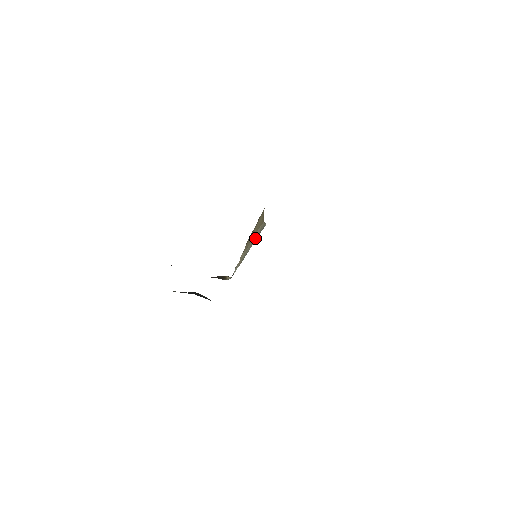
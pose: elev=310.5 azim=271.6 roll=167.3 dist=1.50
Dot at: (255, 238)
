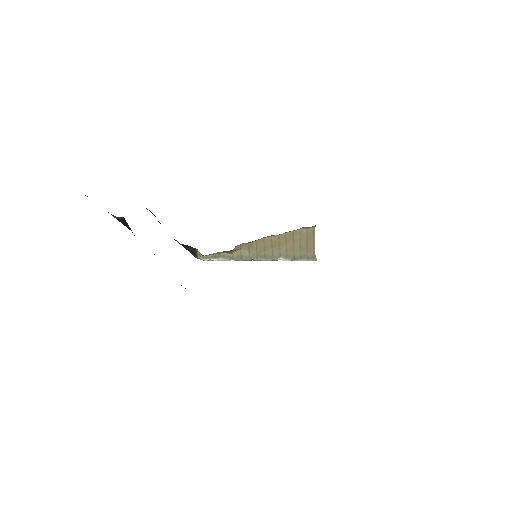
Dot at: (285, 257)
